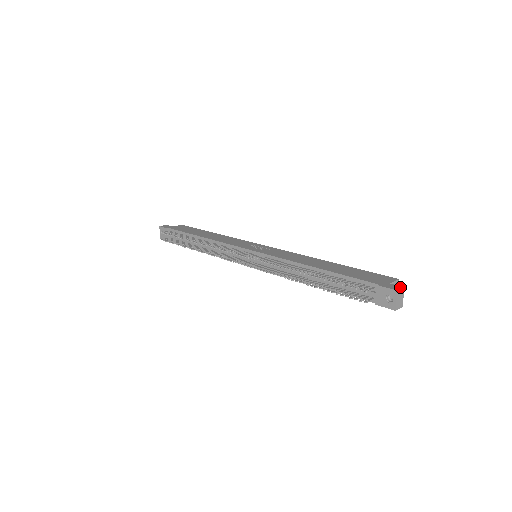
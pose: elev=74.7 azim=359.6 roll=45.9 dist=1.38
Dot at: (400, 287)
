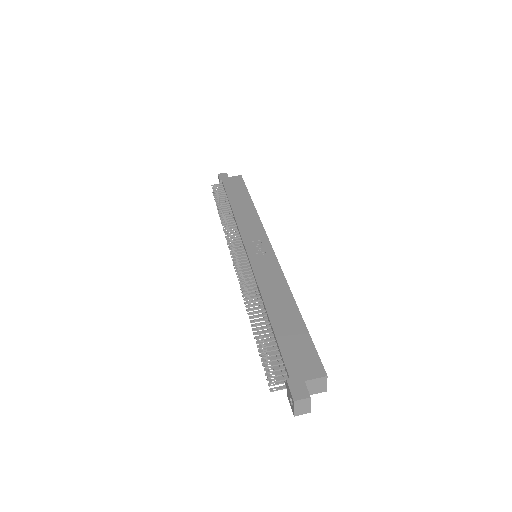
Dot at: (305, 395)
